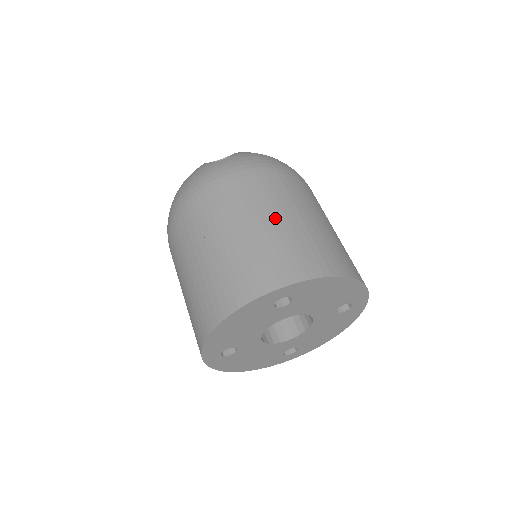
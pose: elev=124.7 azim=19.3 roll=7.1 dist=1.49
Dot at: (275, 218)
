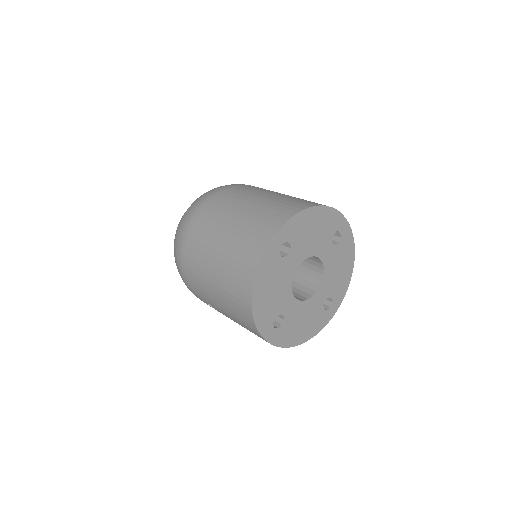
Dot at: (244, 207)
